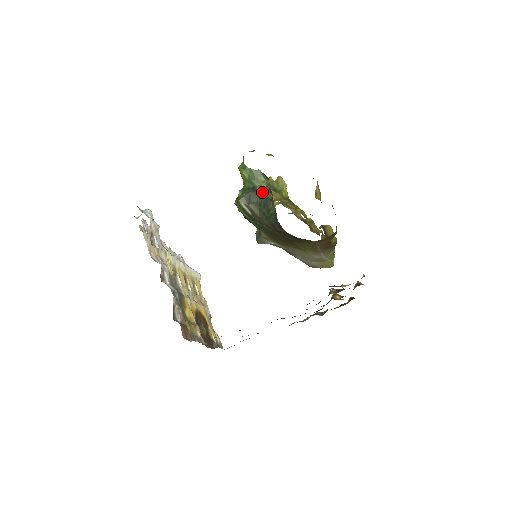
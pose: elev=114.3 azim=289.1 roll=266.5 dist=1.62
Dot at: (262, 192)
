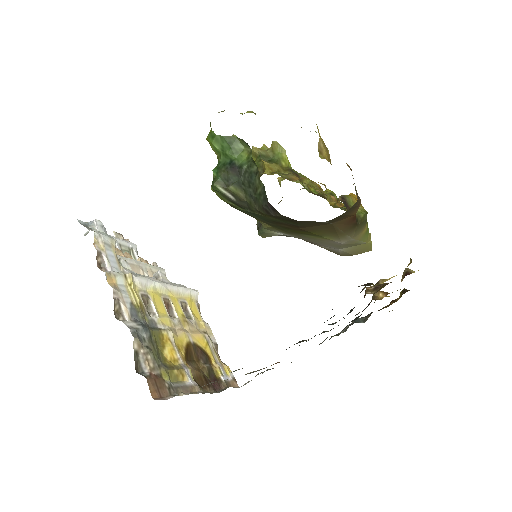
Dot at: (243, 165)
